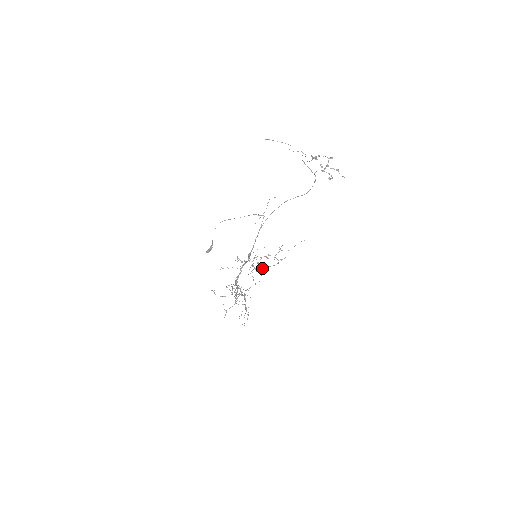
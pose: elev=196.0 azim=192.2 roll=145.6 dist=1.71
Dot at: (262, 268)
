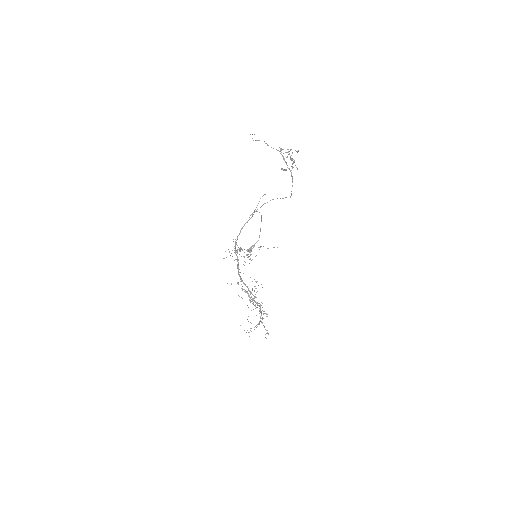
Dot at: occluded
